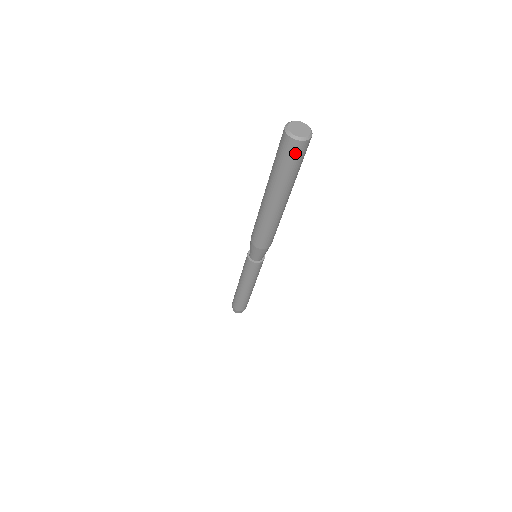
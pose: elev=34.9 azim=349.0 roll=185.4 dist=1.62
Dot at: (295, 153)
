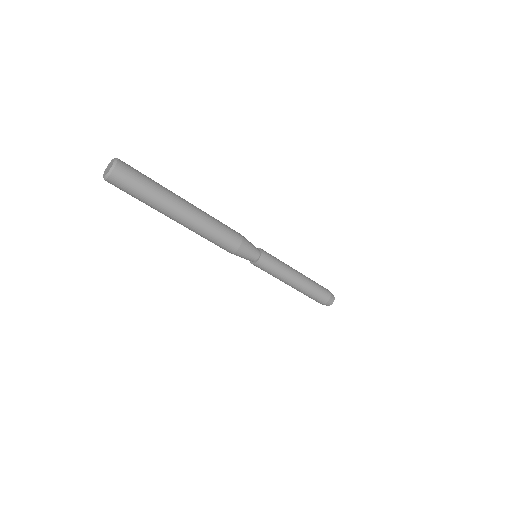
Dot at: (124, 181)
